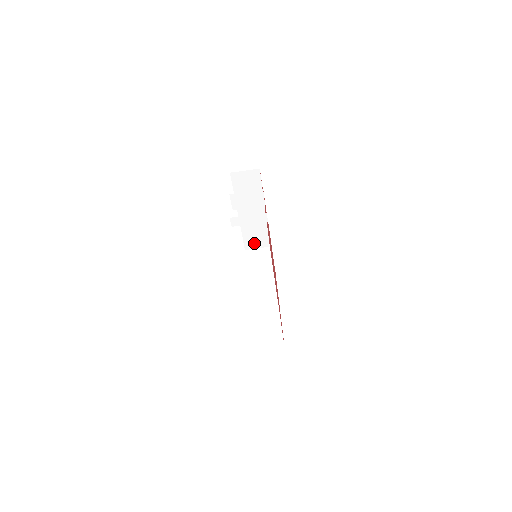
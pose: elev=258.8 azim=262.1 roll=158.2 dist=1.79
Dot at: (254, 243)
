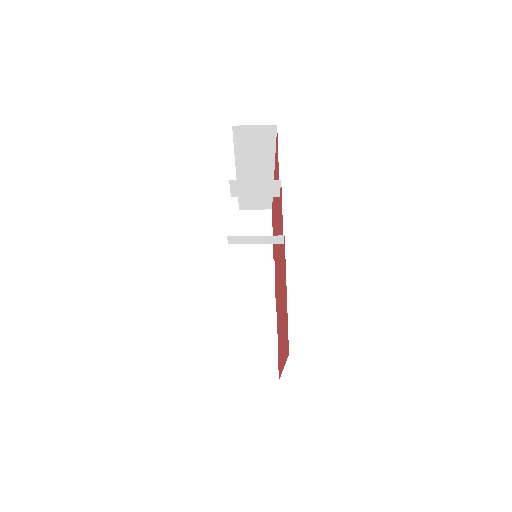
Dot at: (252, 204)
